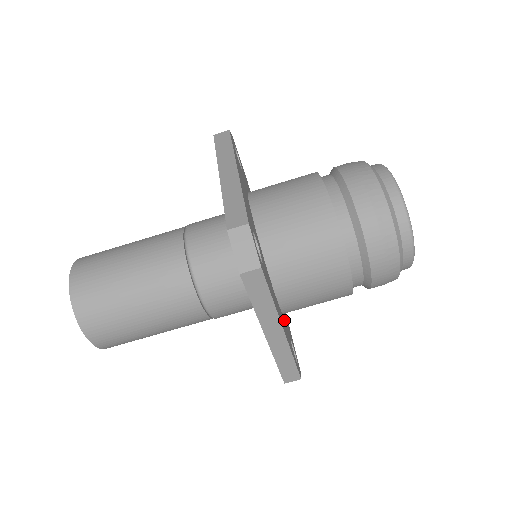
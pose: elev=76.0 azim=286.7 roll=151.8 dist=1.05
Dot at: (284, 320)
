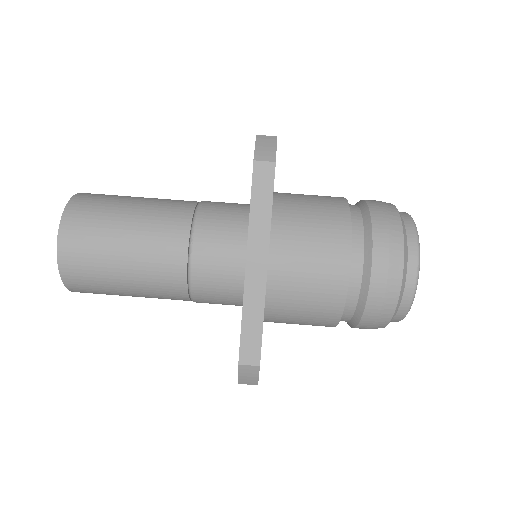
Dot at: occluded
